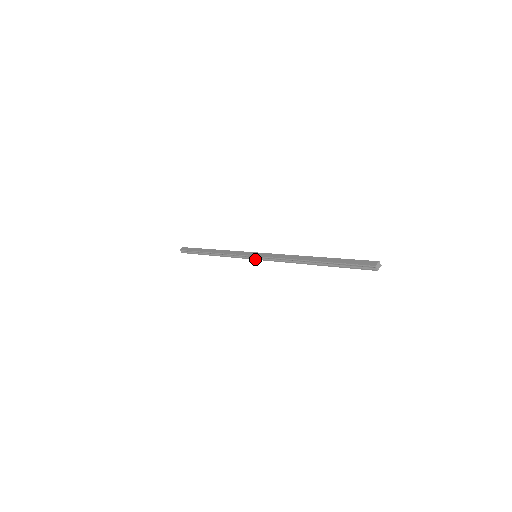
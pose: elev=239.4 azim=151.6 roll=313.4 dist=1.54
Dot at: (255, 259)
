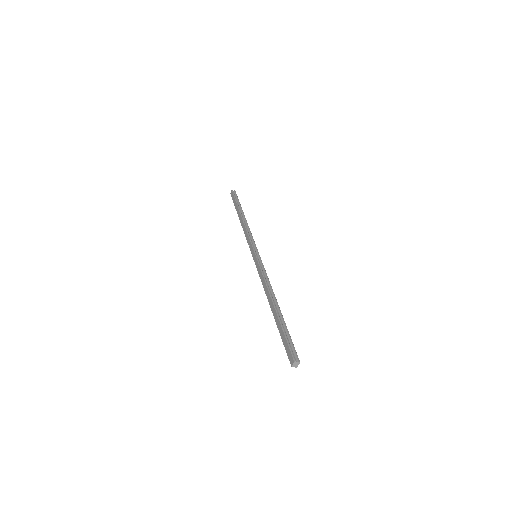
Dot at: occluded
